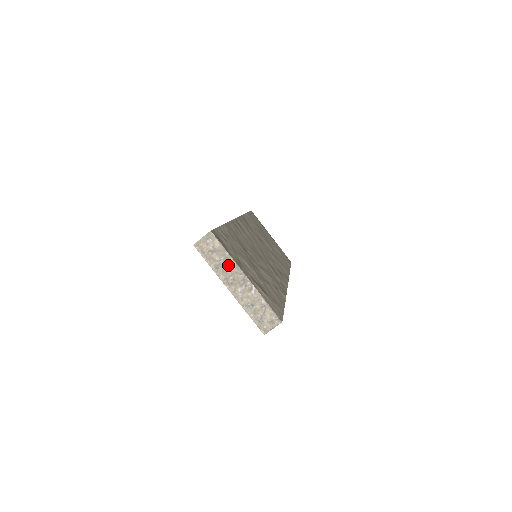
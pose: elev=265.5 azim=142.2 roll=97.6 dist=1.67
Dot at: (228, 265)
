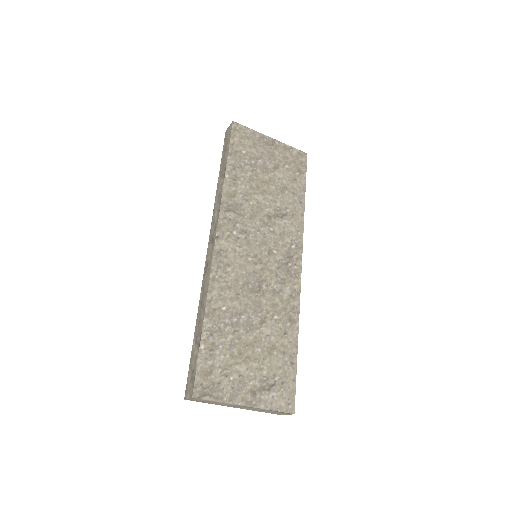
Dot at: (224, 404)
